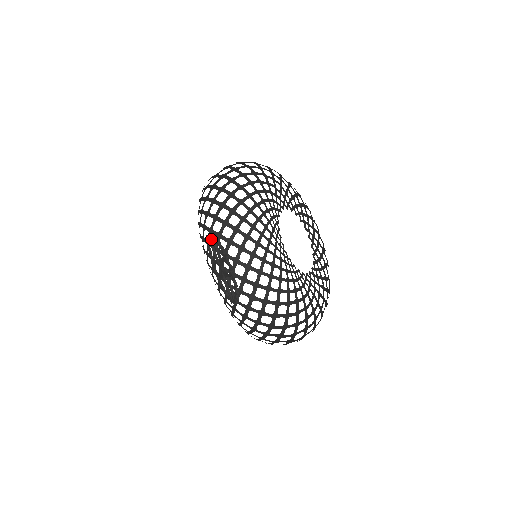
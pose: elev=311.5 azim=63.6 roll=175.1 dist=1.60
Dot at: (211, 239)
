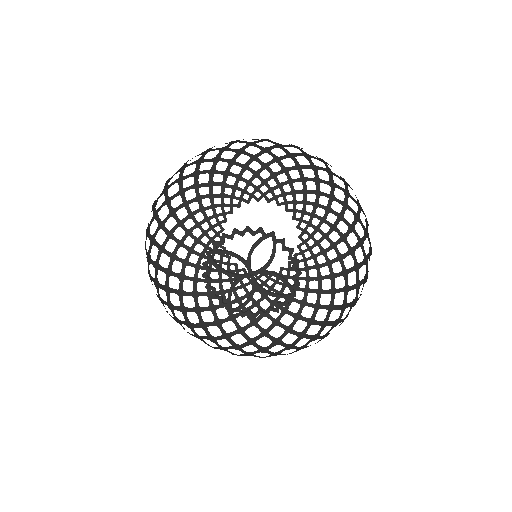
Dot at: (217, 251)
